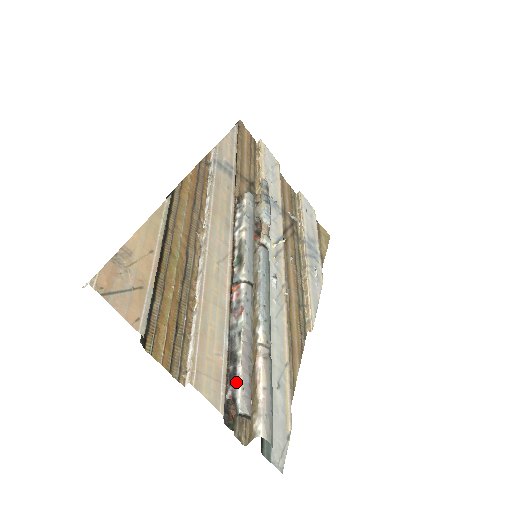
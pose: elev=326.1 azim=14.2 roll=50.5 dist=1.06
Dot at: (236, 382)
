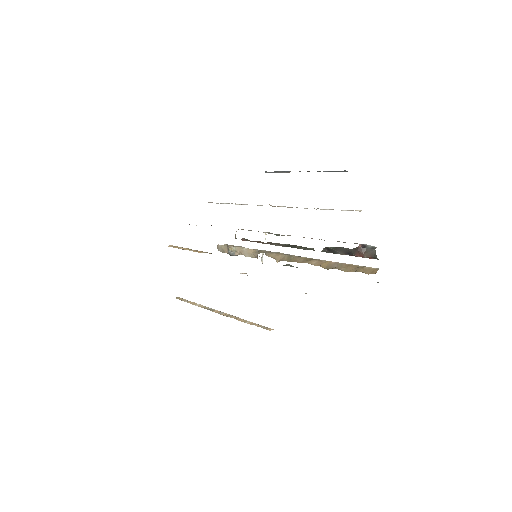
Dot at: (357, 243)
